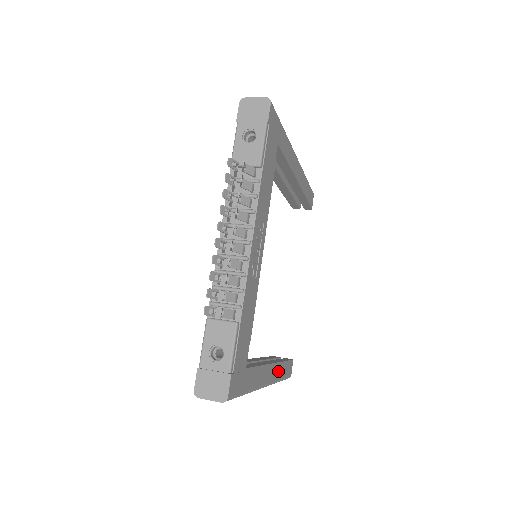
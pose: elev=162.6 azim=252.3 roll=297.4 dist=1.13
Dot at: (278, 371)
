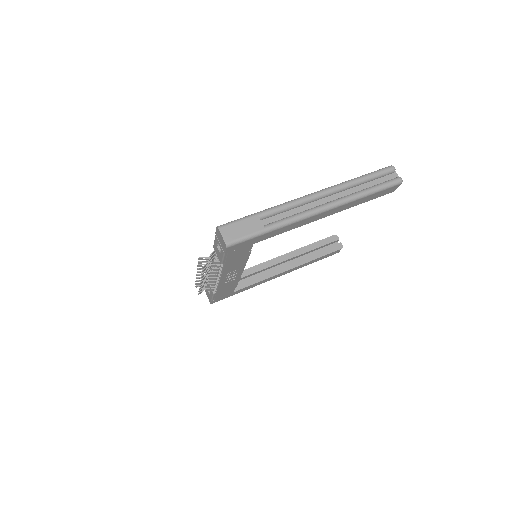
Dot at: (301, 266)
